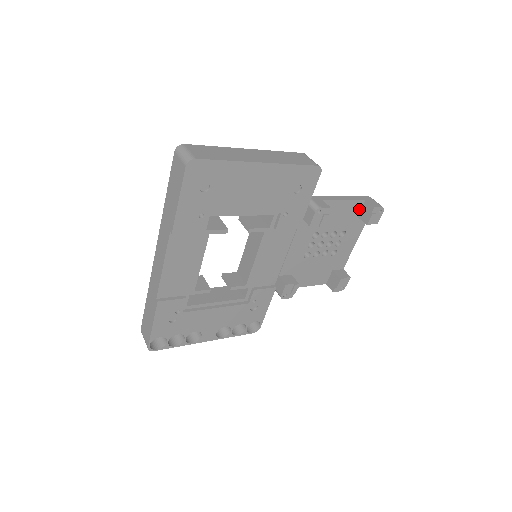
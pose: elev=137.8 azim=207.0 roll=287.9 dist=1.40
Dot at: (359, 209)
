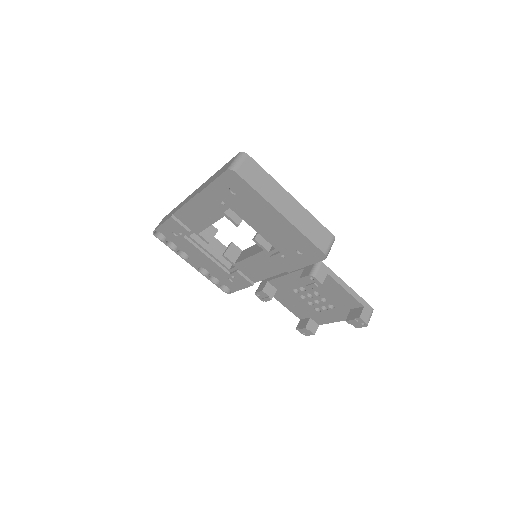
Dot at: (355, 306)
